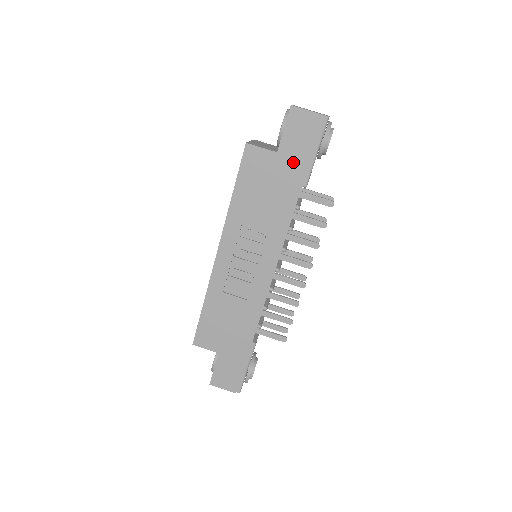
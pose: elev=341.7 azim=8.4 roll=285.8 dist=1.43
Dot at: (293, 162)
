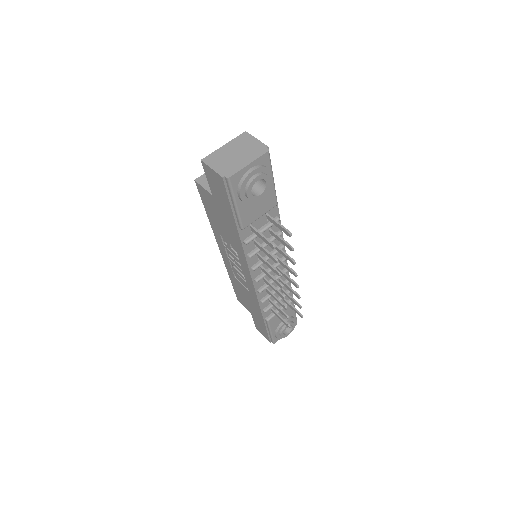
Dot at: (224, 207)
